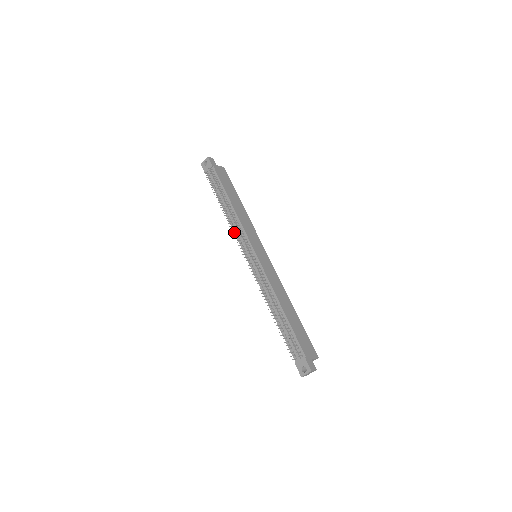
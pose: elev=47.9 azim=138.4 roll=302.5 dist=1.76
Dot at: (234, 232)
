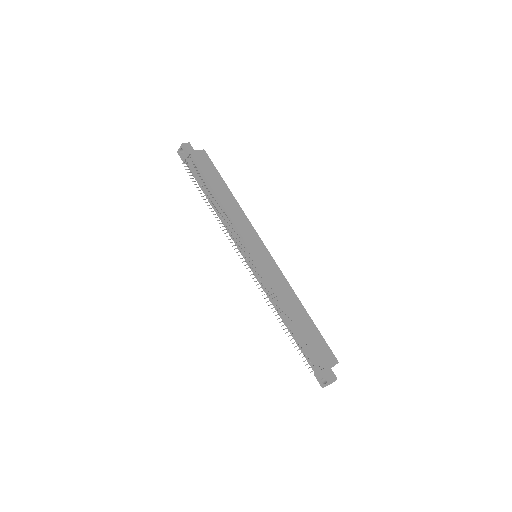
Dot at: (227, 231)
